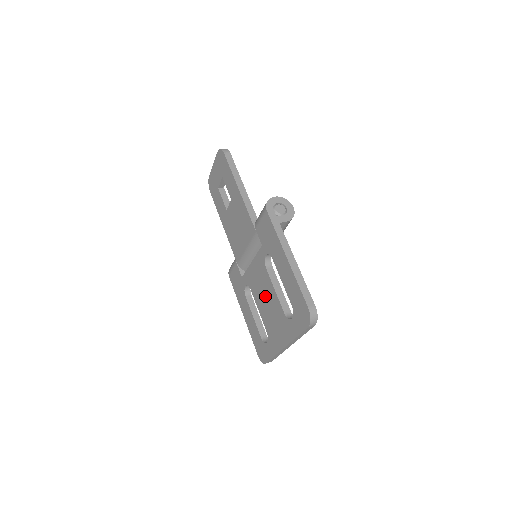
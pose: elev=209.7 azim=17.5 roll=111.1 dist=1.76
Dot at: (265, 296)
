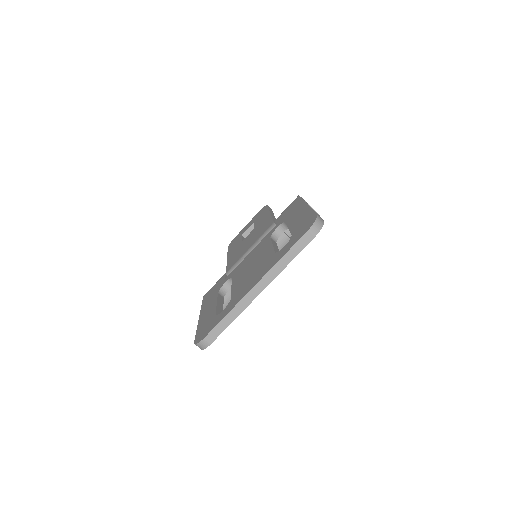
Dot at: (253, 263)
